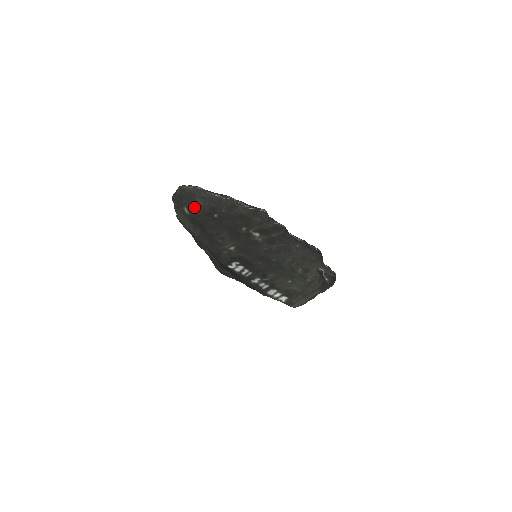
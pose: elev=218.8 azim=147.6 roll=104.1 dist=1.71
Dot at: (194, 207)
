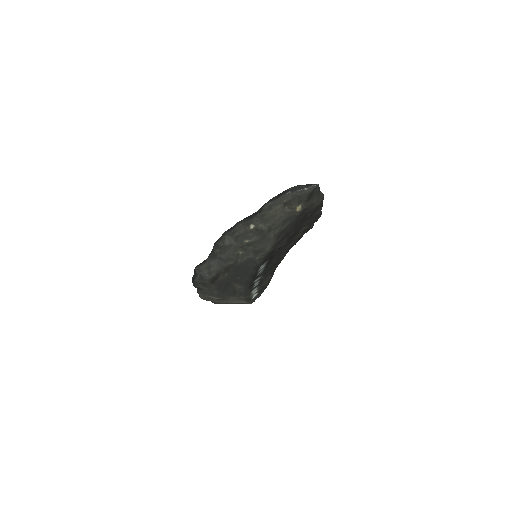
Dot at: (309, 205)
